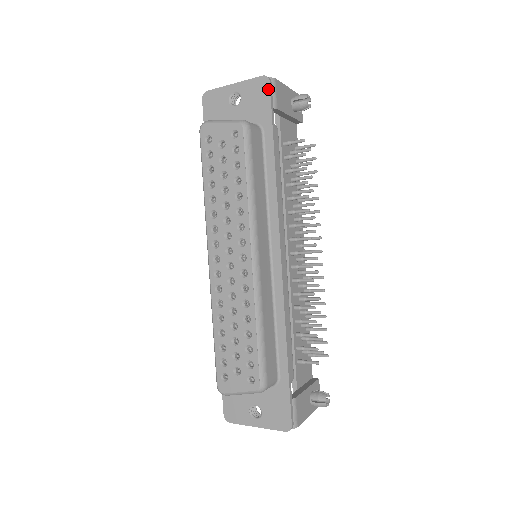
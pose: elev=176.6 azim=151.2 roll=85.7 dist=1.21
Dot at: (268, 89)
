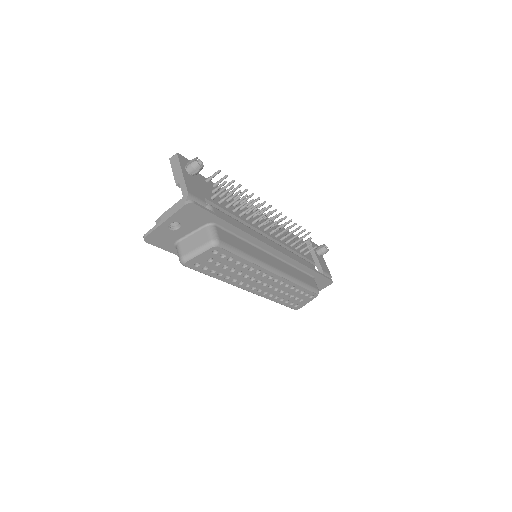
Dot at: (197, 207)
